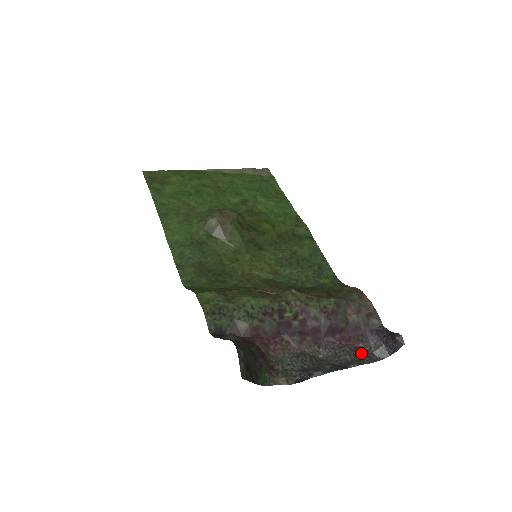
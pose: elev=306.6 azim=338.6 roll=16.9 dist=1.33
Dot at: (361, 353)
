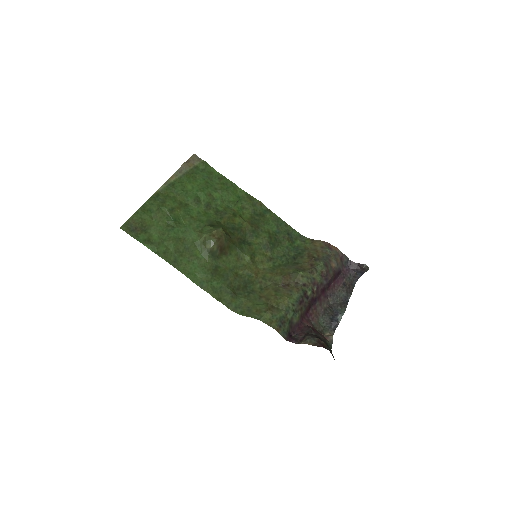
Dot at: (347, 286)
